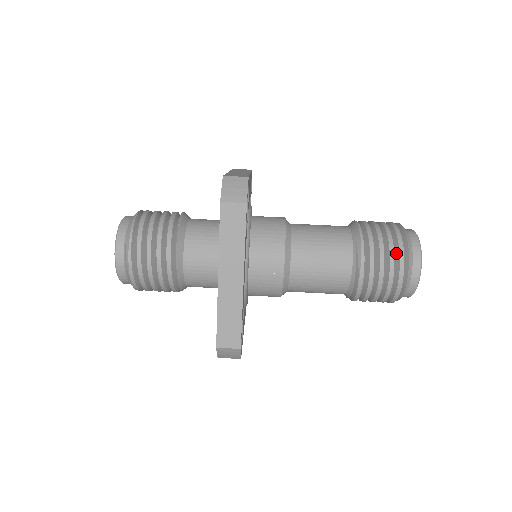
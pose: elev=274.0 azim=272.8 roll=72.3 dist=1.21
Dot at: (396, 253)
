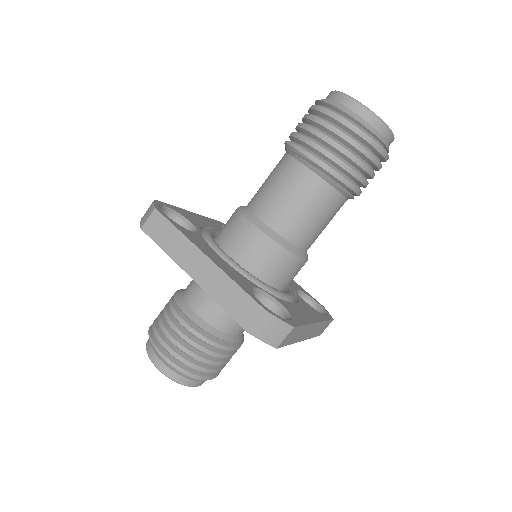
Dot at: (319, 115)
